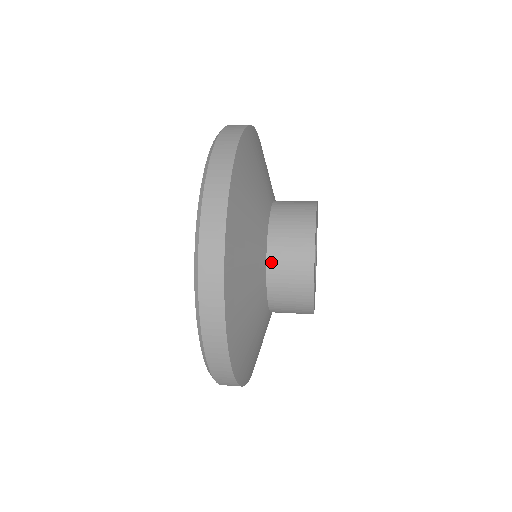
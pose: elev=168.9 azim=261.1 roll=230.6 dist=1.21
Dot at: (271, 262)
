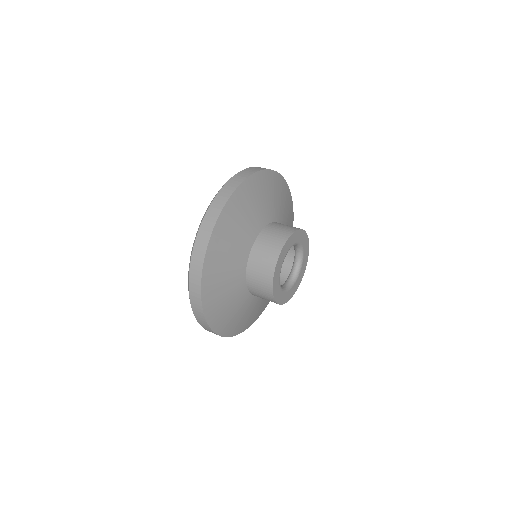
Dot at: (250, 289)
